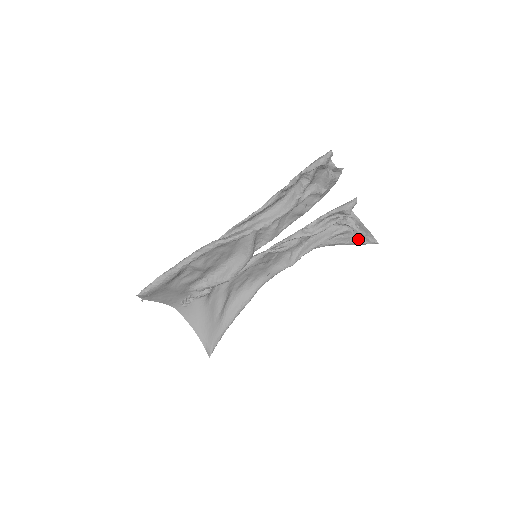
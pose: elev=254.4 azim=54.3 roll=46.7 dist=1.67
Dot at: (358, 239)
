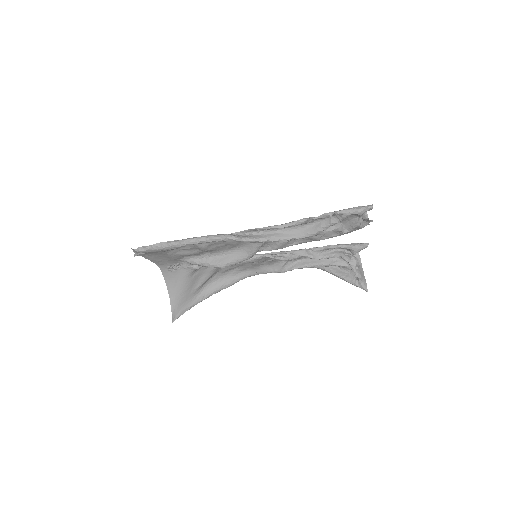
Dot at: (352, 278)
